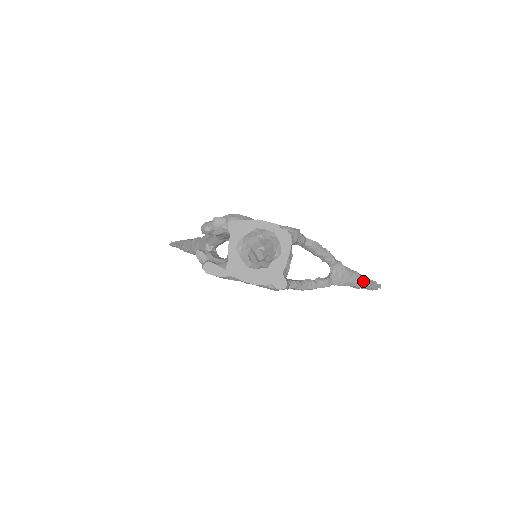
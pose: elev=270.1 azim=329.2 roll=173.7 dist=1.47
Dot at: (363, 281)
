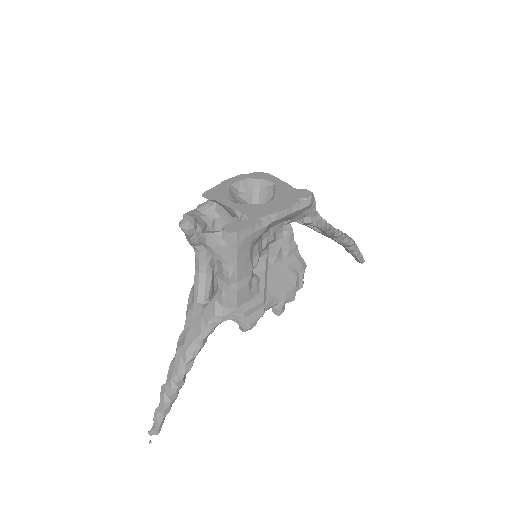
Dot at: occluded
